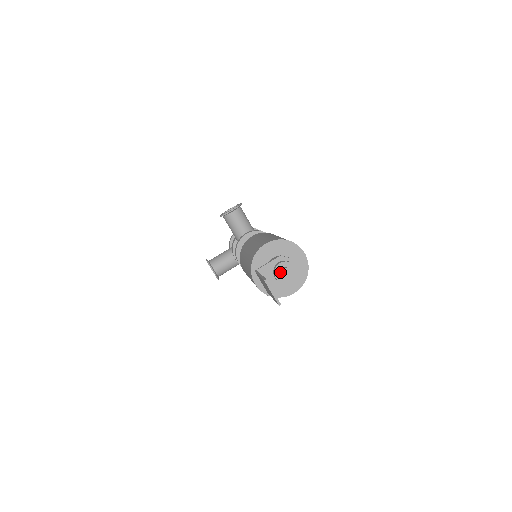
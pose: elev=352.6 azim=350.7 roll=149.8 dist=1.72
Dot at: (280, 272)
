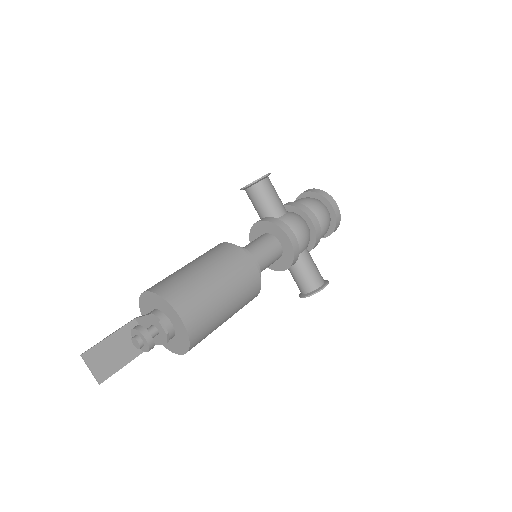
Dot at: (133, 338)
